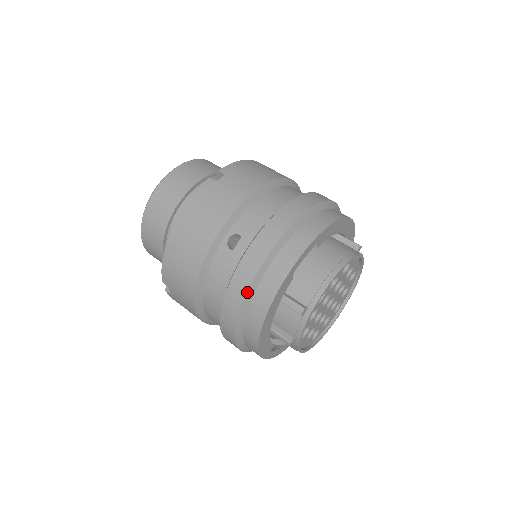
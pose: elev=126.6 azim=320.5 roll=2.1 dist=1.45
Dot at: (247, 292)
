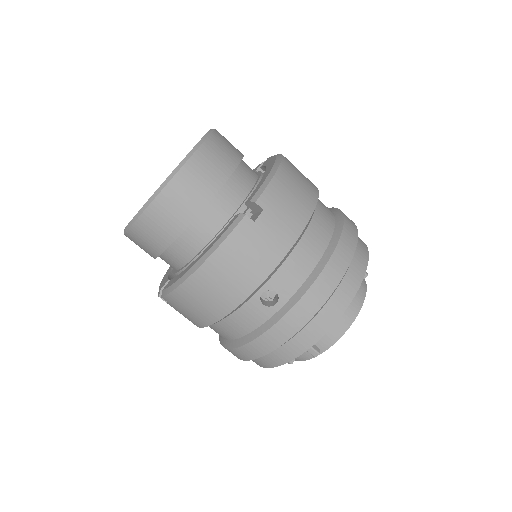
Dot at: occluded
